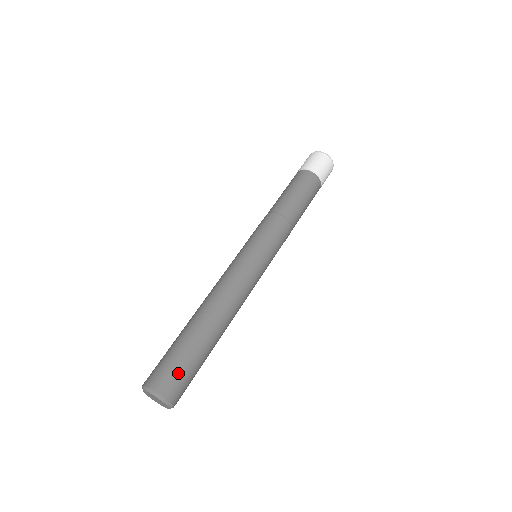
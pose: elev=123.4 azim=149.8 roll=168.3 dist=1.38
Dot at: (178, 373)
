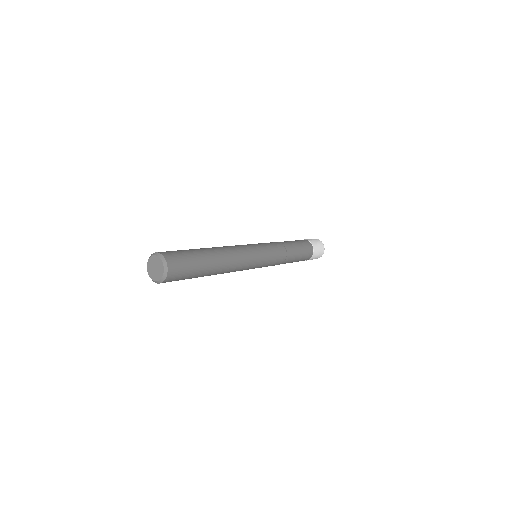
Dot at: (176, 252)
